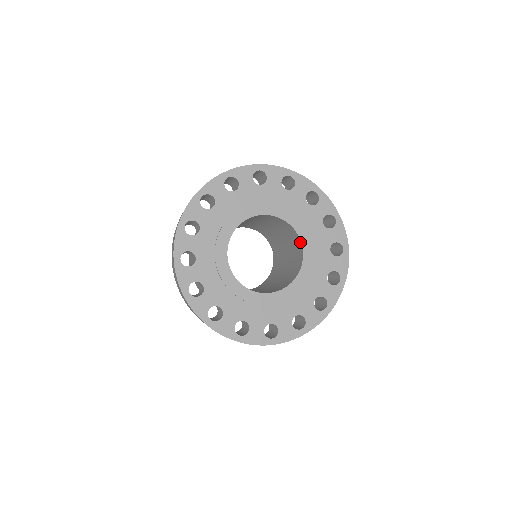
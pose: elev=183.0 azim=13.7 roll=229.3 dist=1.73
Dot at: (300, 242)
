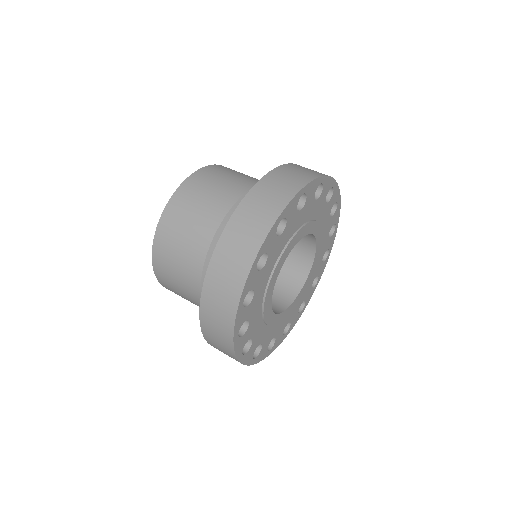
Dot at: (313, 236)
